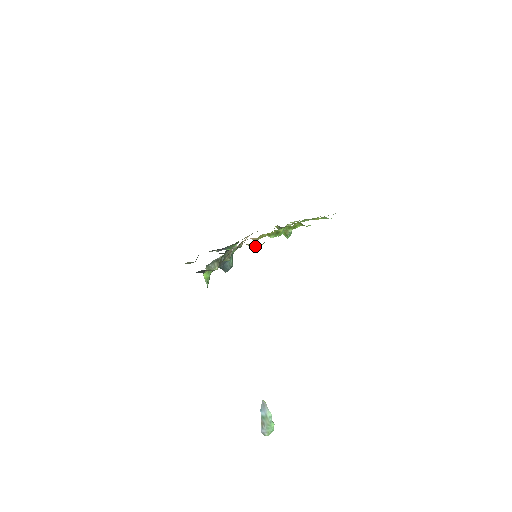
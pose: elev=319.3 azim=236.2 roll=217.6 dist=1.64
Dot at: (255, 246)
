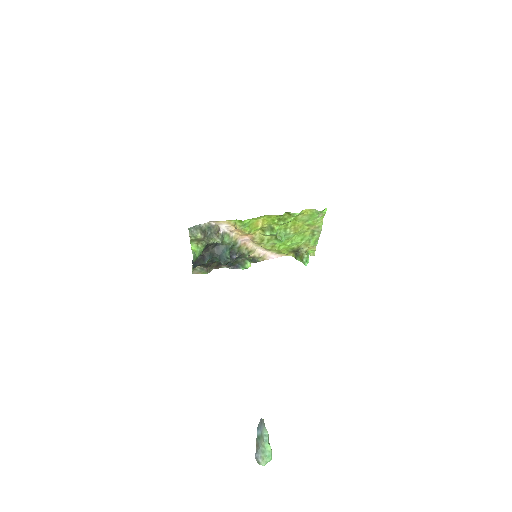
Dot at: (240, 225)
